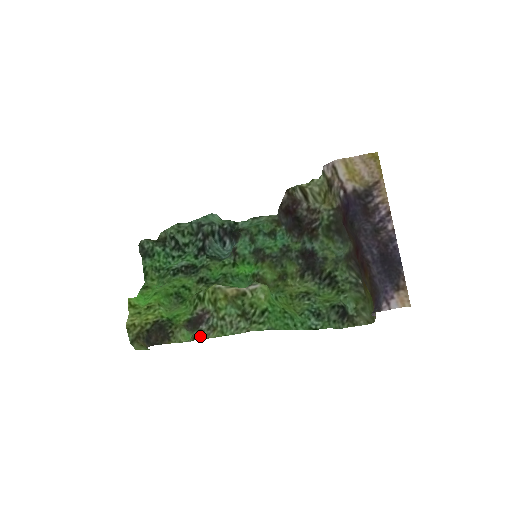
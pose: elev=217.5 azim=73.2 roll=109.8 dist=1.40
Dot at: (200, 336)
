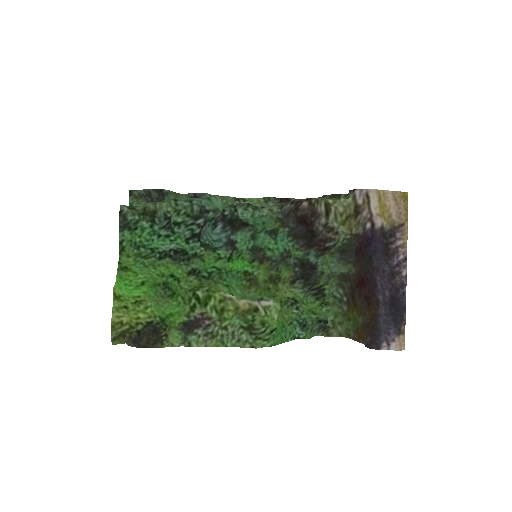
Dot at: (196, 342)
